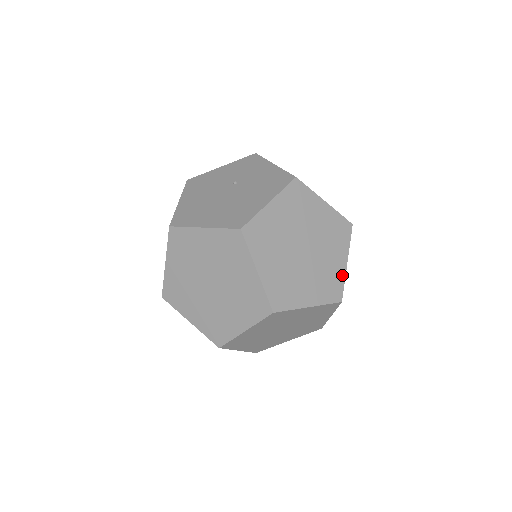
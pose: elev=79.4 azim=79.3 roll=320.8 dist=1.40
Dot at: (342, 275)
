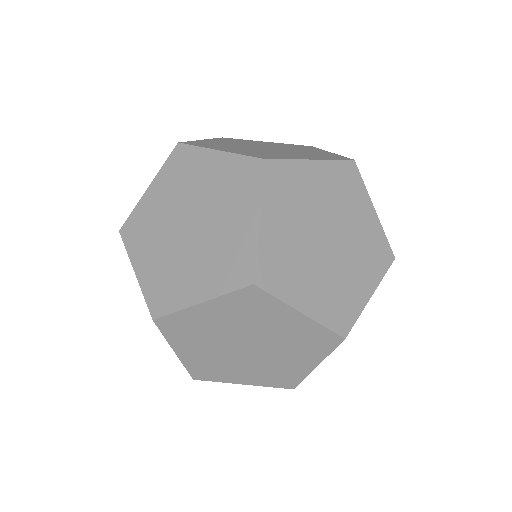
Dot at: occluded
